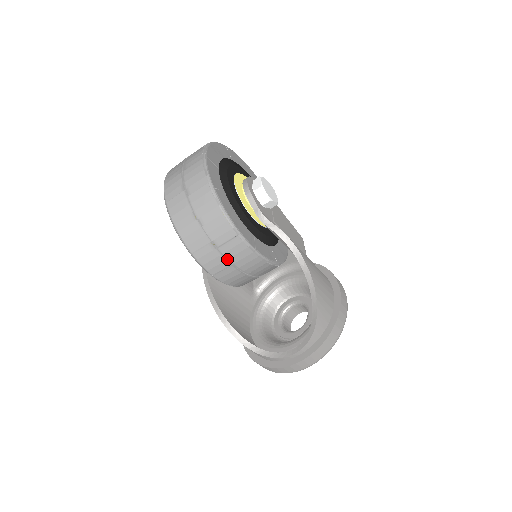
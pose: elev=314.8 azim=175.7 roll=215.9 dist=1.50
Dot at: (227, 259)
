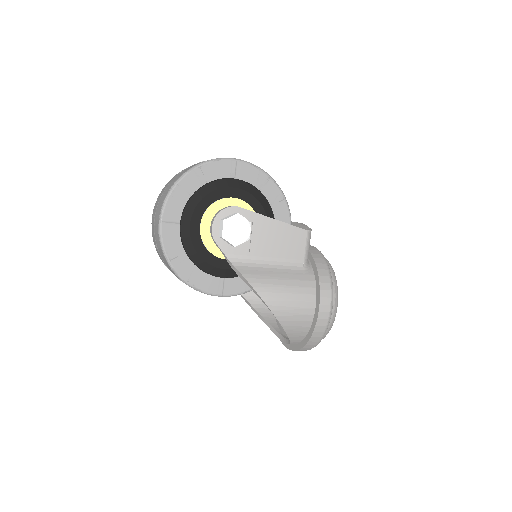
Dot at: occluded
